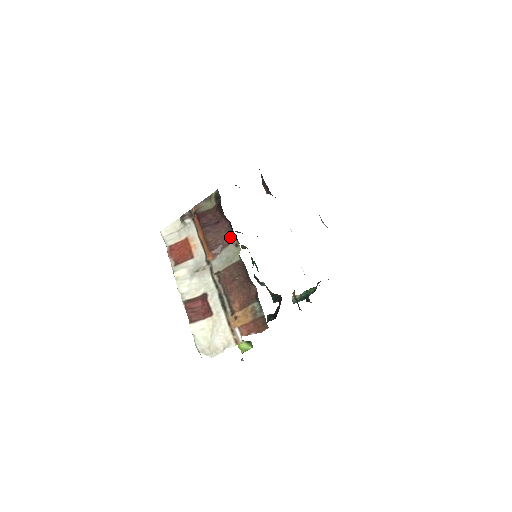
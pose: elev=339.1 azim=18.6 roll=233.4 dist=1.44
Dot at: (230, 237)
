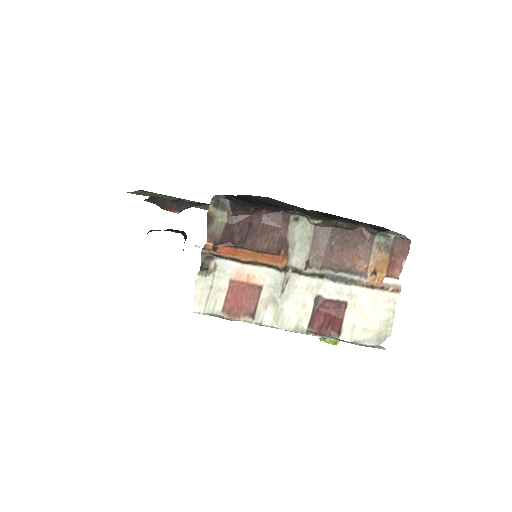
Dot at: (282, 220)
